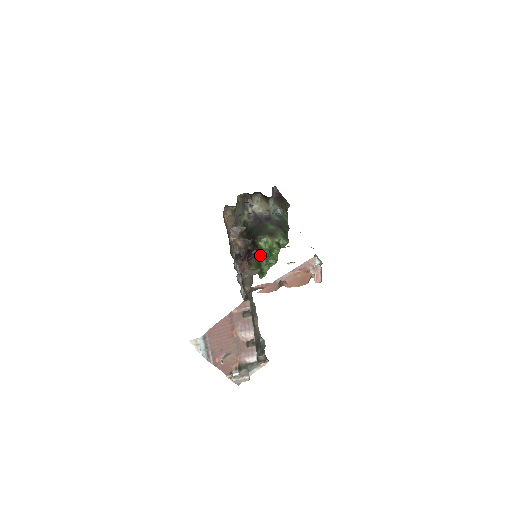
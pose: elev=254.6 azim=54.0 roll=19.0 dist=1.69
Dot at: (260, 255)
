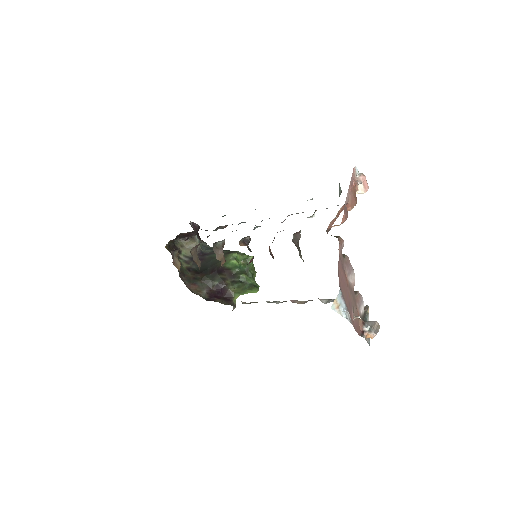
Dot at: (238, 274)
